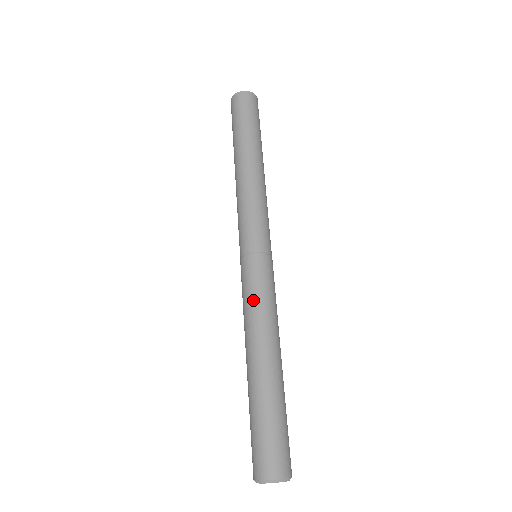
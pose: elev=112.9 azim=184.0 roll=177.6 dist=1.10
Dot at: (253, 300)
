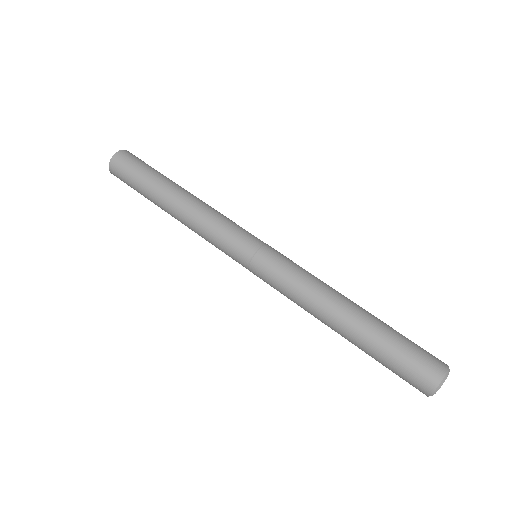
Dot at: (287, 294)
